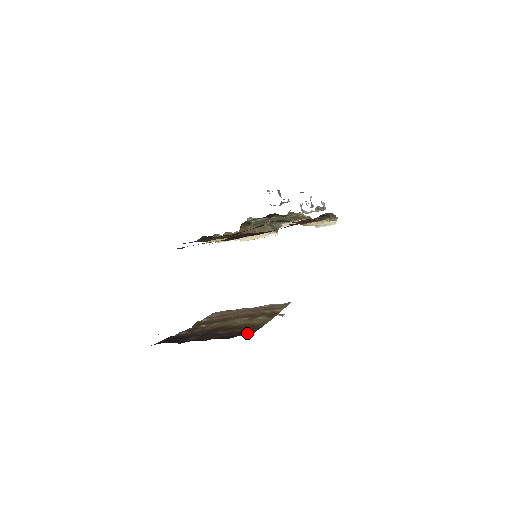
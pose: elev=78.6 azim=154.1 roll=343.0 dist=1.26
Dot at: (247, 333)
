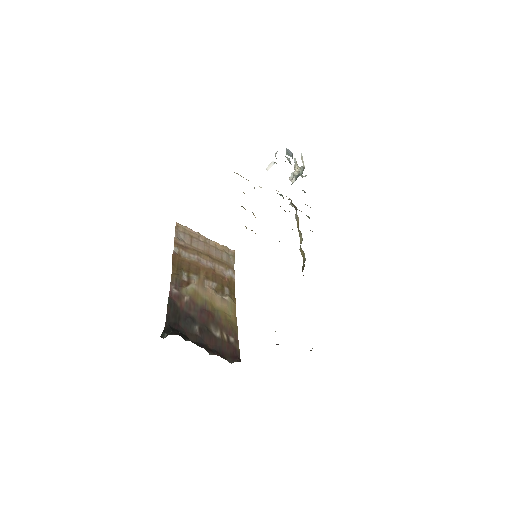
Dot at: (236, 354)
